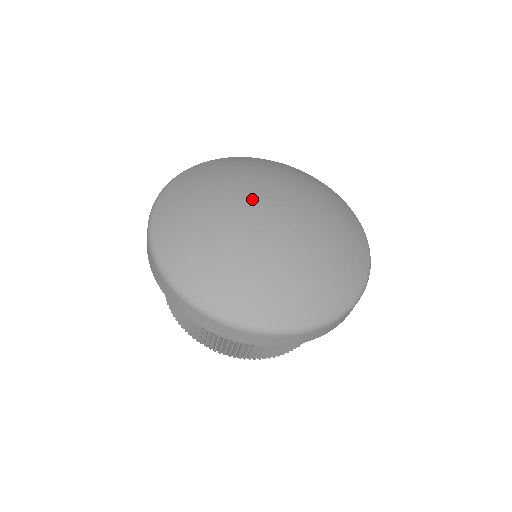
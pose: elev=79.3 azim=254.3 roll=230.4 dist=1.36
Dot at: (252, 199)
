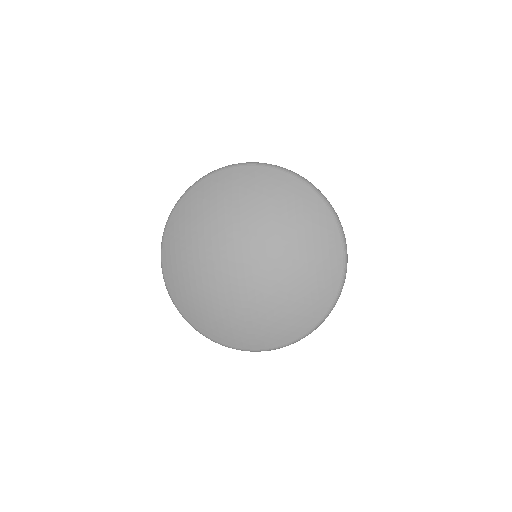
Dot at: (225, 261)
